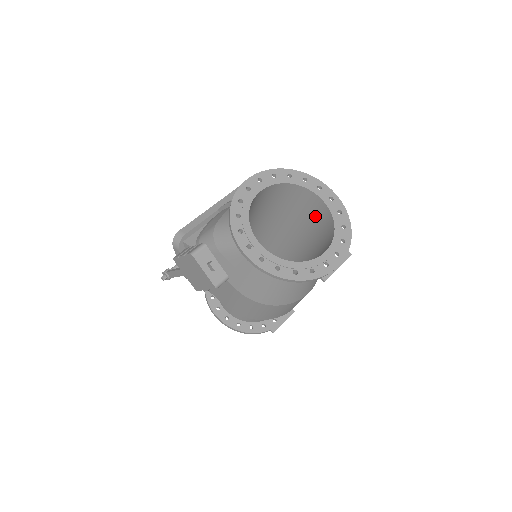
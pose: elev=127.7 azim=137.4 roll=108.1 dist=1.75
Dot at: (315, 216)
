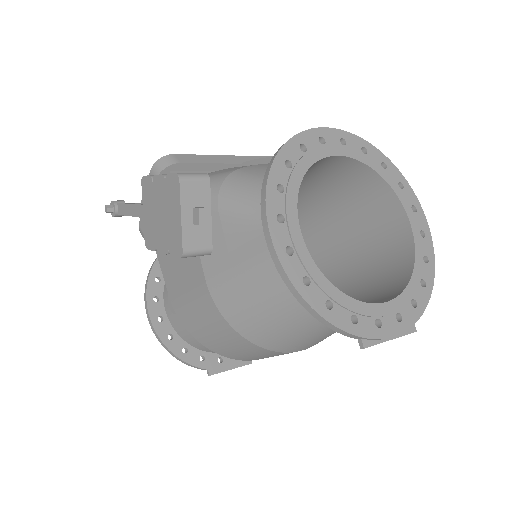
Dot at: (379, 247)
